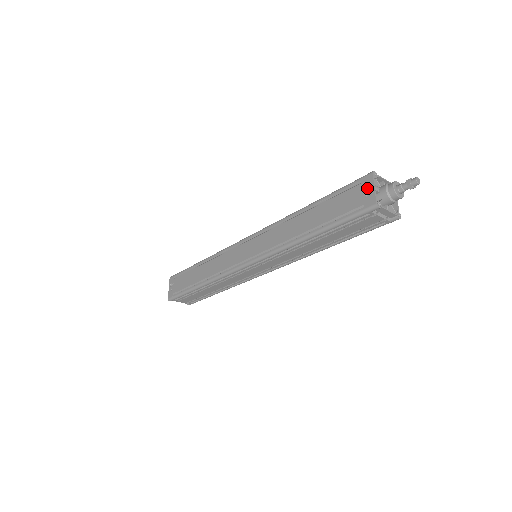
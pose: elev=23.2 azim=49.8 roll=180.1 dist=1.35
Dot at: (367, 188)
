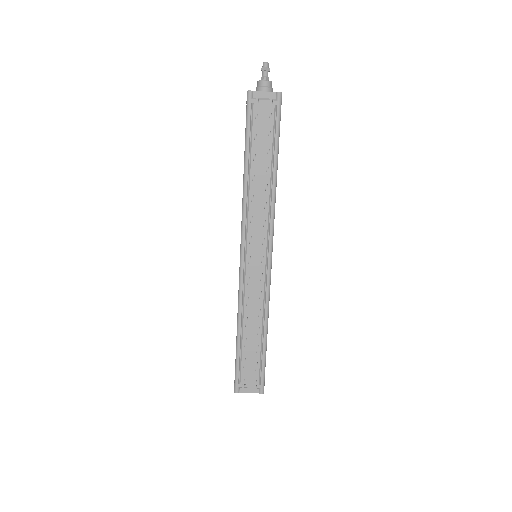
Dot at: occluded
